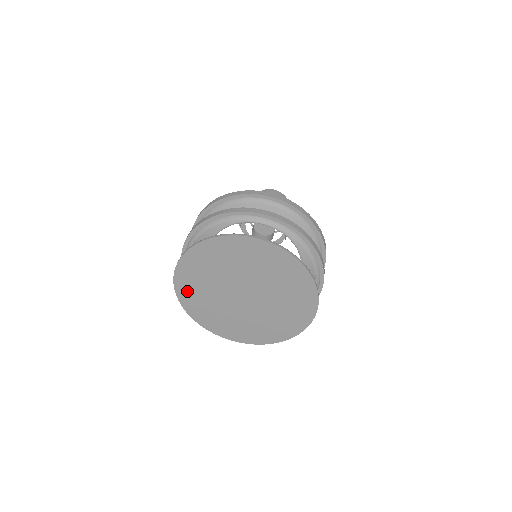
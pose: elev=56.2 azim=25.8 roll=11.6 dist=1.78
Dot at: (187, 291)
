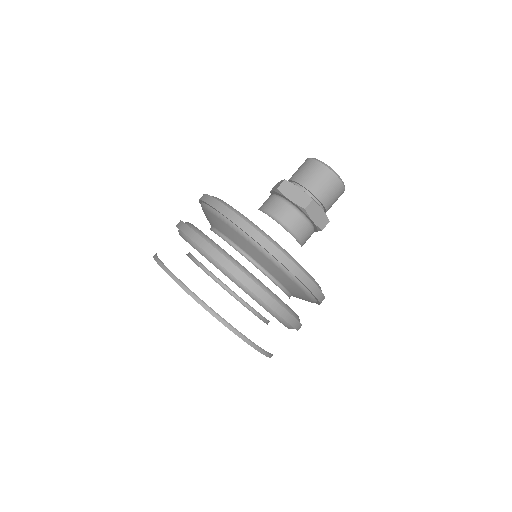
Dot at: occluded
